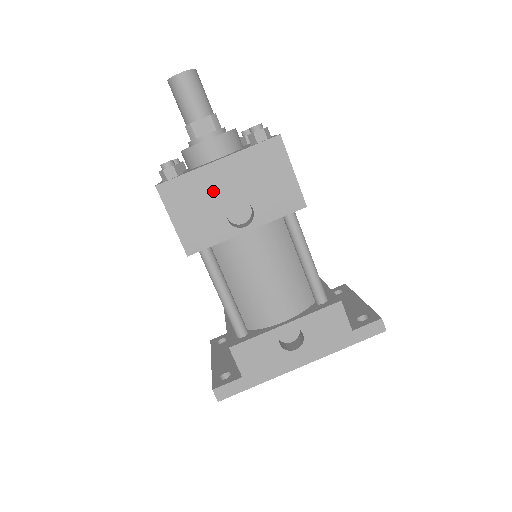
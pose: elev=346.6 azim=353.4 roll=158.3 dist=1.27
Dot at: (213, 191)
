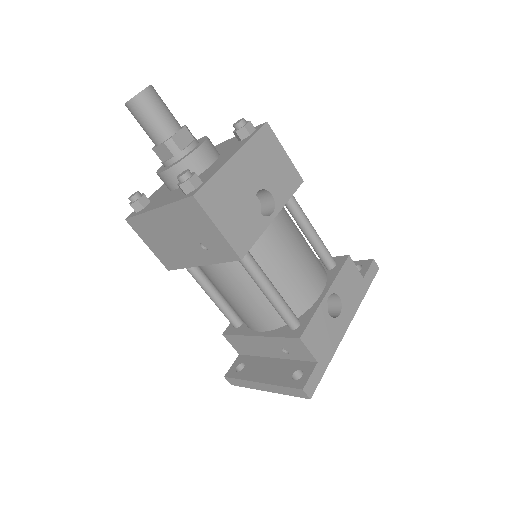
Dot at: (239, 187)
